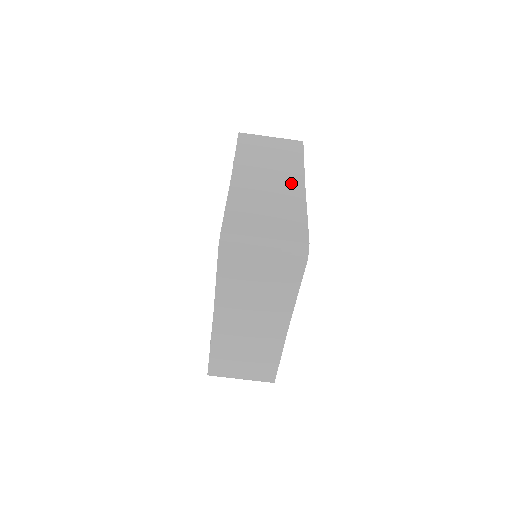
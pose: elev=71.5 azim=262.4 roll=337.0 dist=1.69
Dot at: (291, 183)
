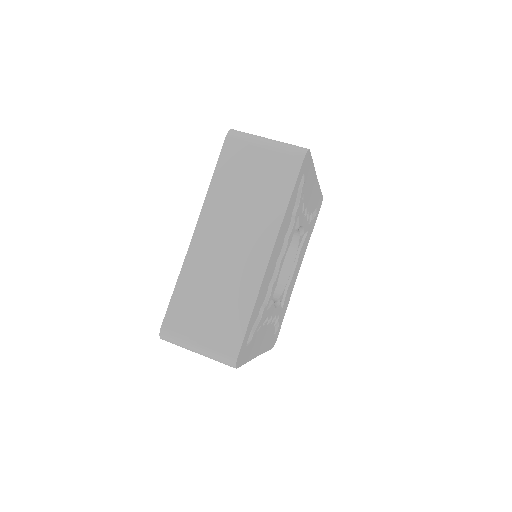
Dot at: occluded
